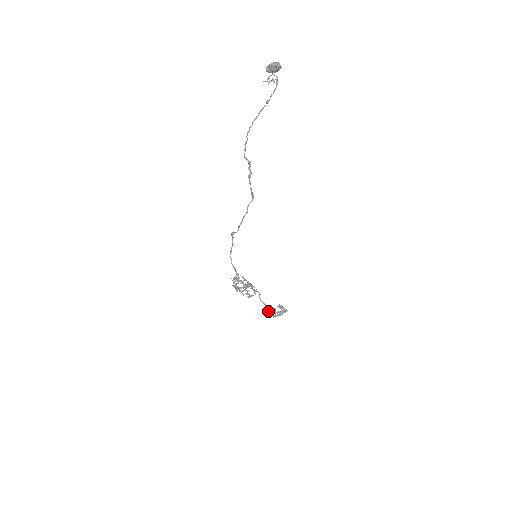
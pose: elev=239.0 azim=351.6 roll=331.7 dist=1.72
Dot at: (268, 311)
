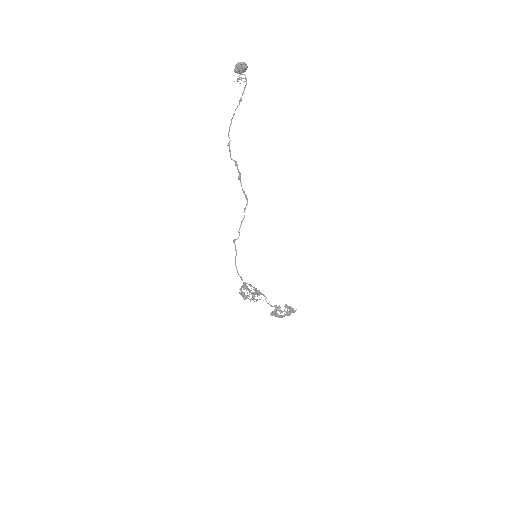
Dot at: (274, 311)
